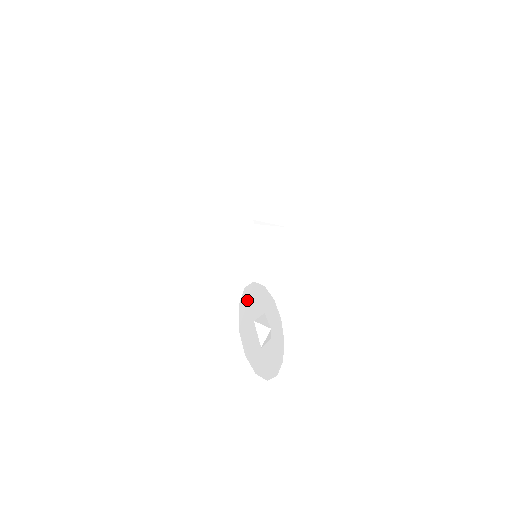
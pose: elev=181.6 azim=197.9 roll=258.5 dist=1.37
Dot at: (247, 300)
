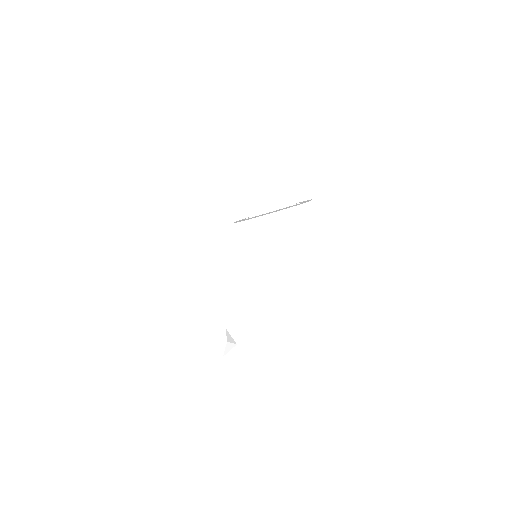
Dot at: (201, 328)
